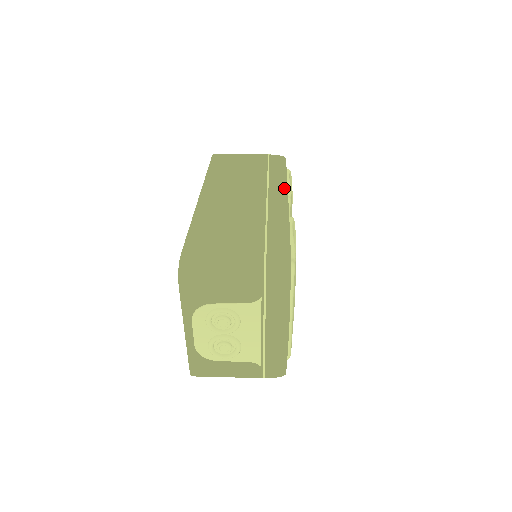
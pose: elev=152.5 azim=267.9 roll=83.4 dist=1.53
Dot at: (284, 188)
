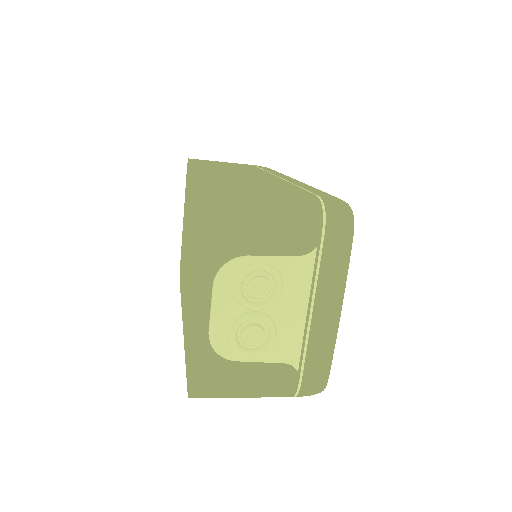
Dot at: occluded
